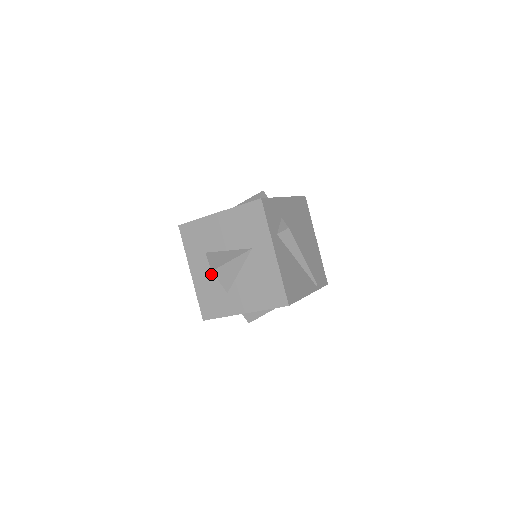
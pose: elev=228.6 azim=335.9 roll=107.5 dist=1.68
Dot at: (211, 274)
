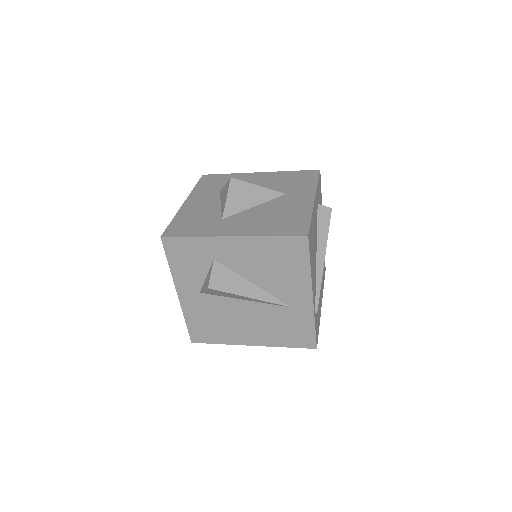
Dot at: (213, 205)
